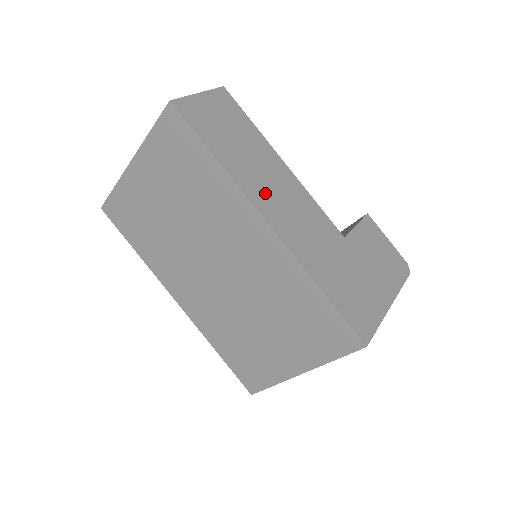
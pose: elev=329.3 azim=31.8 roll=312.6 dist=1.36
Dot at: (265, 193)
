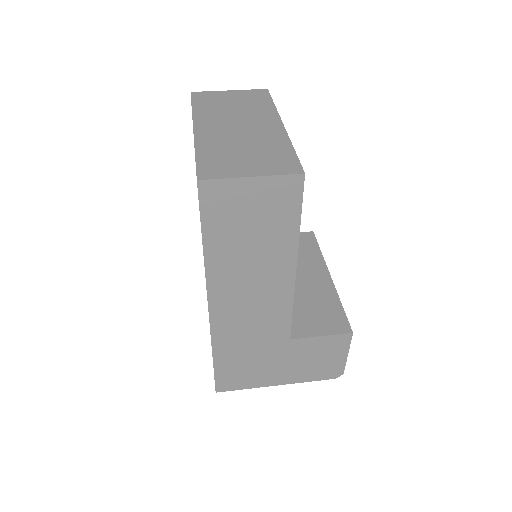
Dot at: (233, 288)
